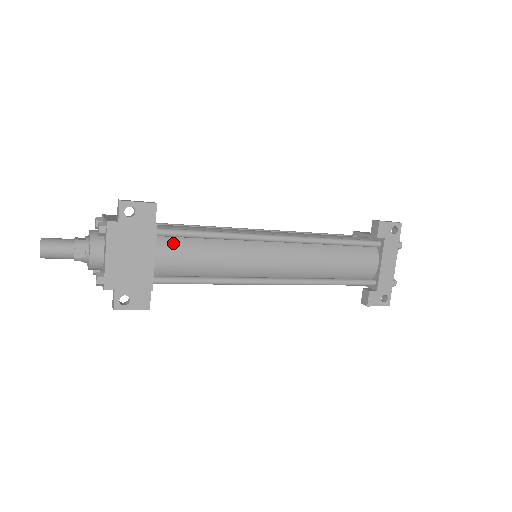
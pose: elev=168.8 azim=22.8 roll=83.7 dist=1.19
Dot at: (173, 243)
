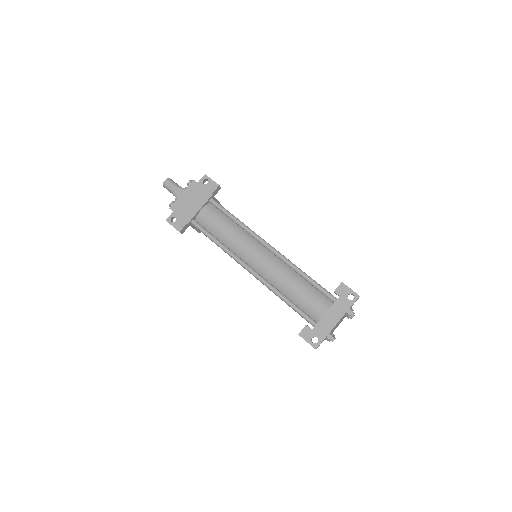
Dot at: (214, 210)
